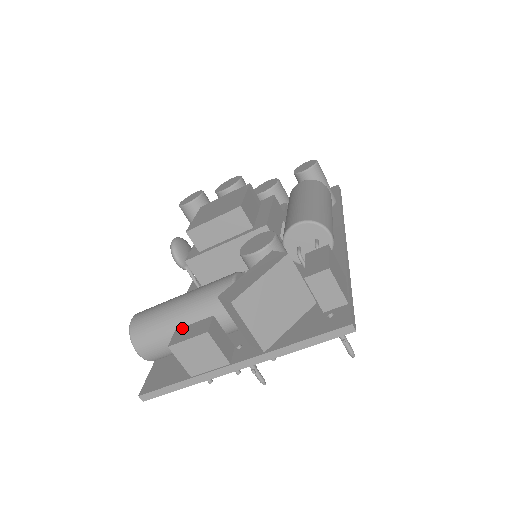
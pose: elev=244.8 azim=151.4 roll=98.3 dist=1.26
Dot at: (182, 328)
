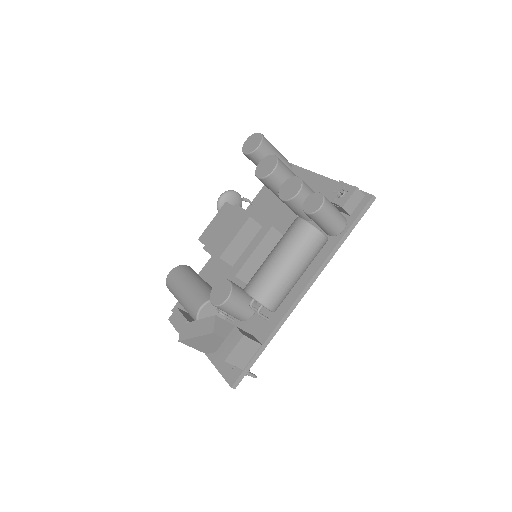
Dot at: (178, 311)
